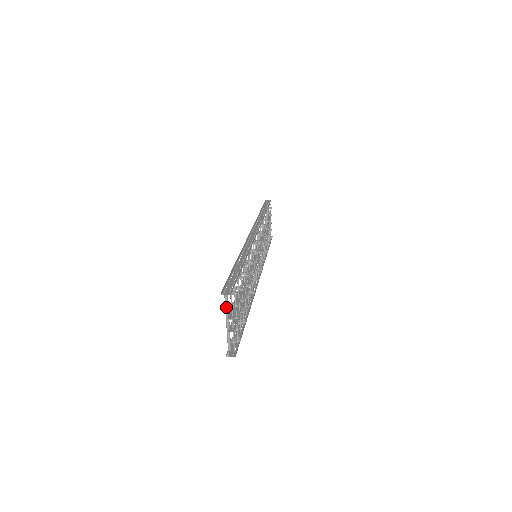
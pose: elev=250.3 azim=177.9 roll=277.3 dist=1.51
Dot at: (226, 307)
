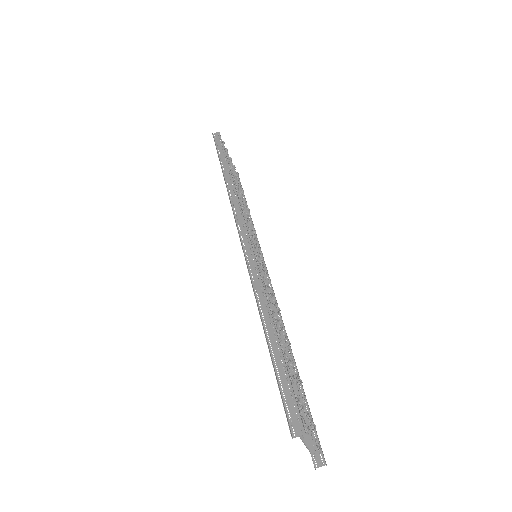
Dot at: occluded
